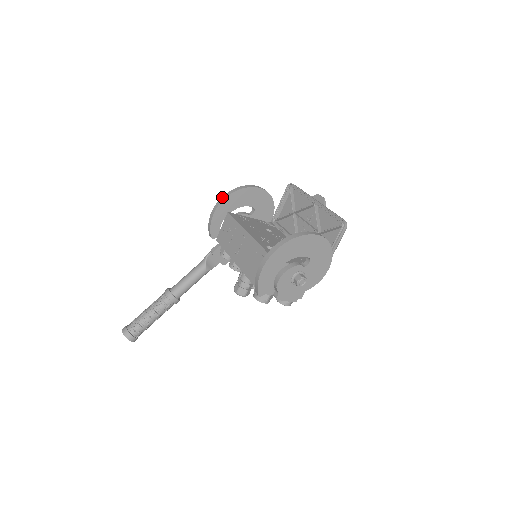
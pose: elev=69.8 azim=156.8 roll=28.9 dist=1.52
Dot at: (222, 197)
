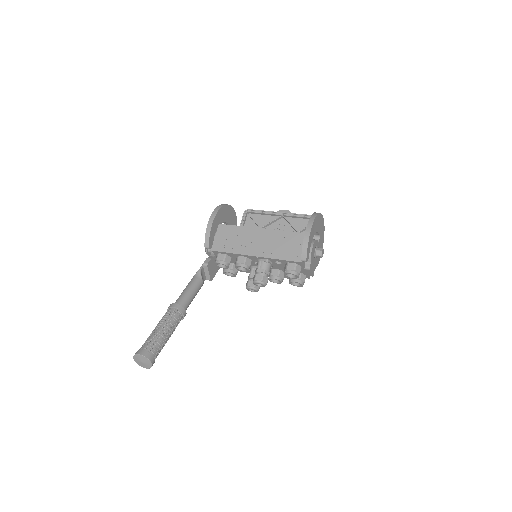
Dot at: (215, 210)
